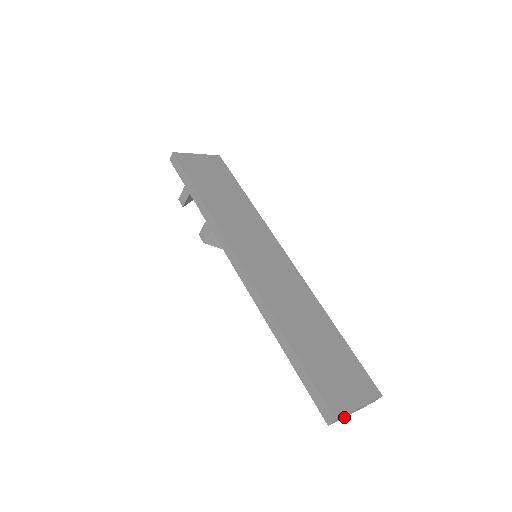
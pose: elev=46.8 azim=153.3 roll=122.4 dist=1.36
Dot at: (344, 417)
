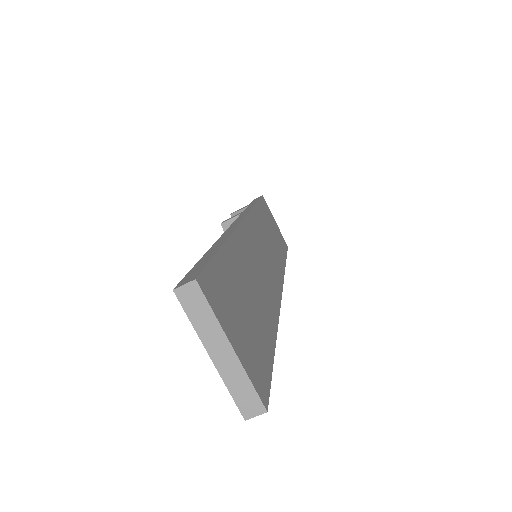
Dot at: (197, 333)
